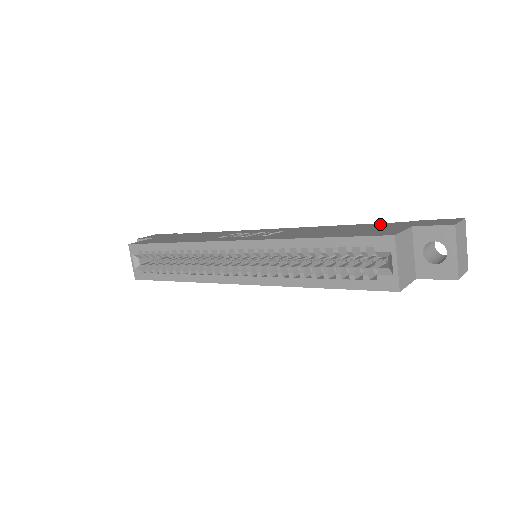
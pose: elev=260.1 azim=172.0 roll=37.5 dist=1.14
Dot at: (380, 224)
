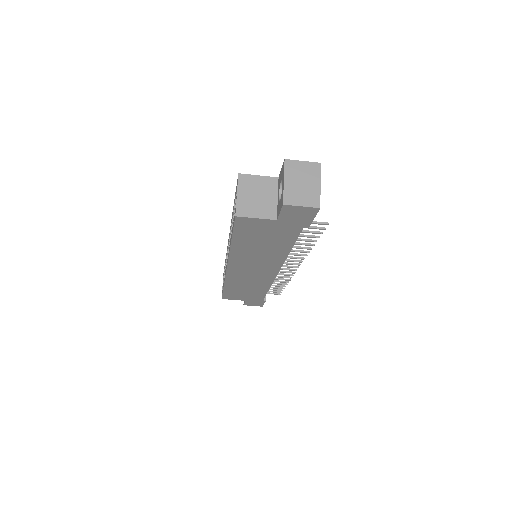
Dot at: occluded
